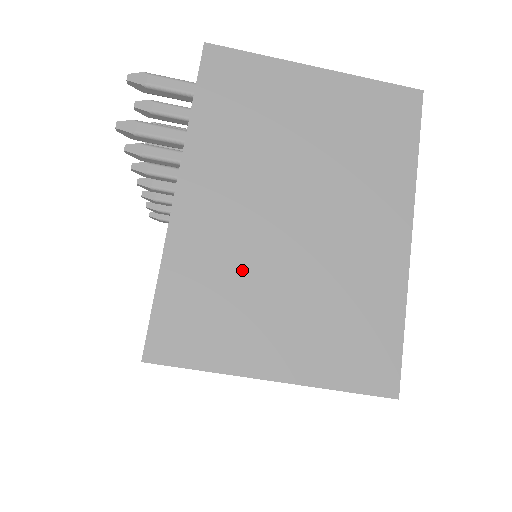
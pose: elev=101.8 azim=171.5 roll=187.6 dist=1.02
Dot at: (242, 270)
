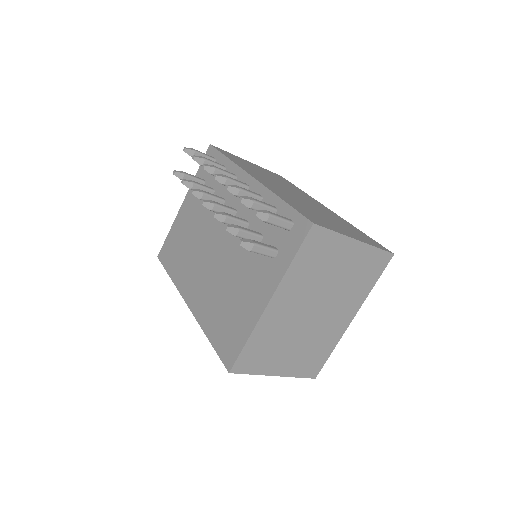
Dot at: (282, 336)
